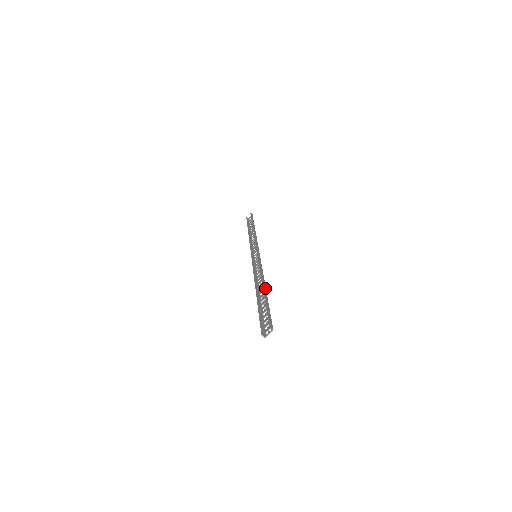
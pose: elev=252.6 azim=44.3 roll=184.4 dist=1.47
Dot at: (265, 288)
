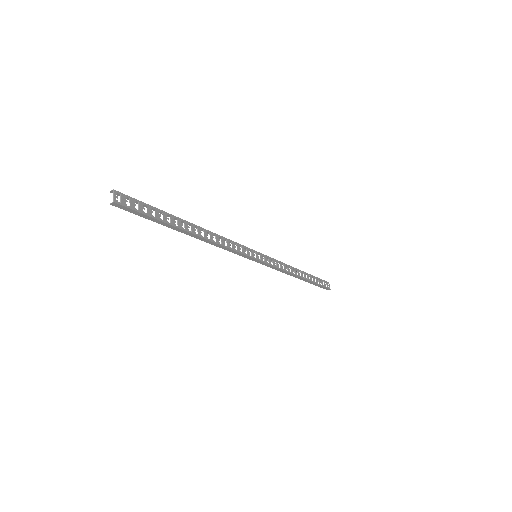
Dot at: (190, 224)
